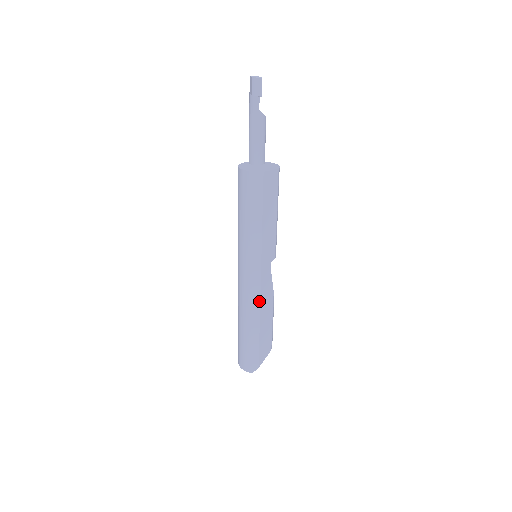
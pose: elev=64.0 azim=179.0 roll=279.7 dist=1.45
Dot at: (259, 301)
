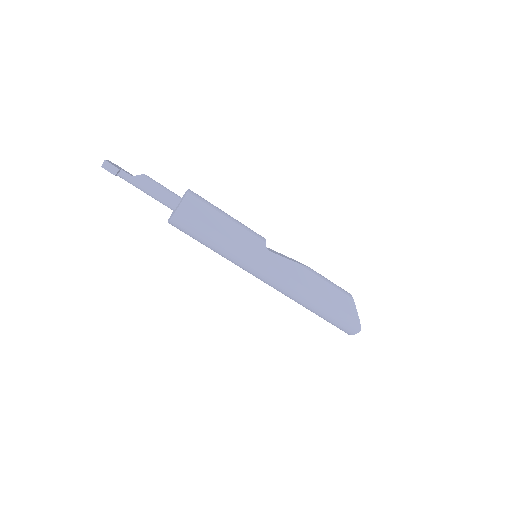
Dot at: (294, 281)
